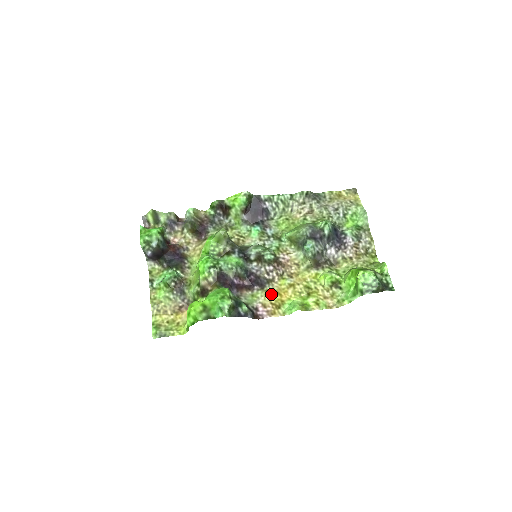
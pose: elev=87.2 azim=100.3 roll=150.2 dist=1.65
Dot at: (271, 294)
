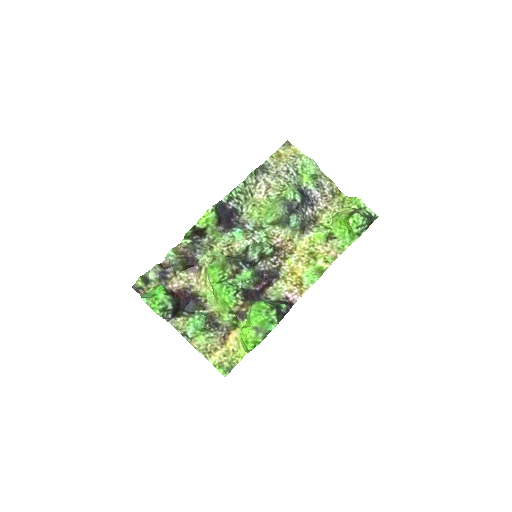
Dot at: (288, 278)
